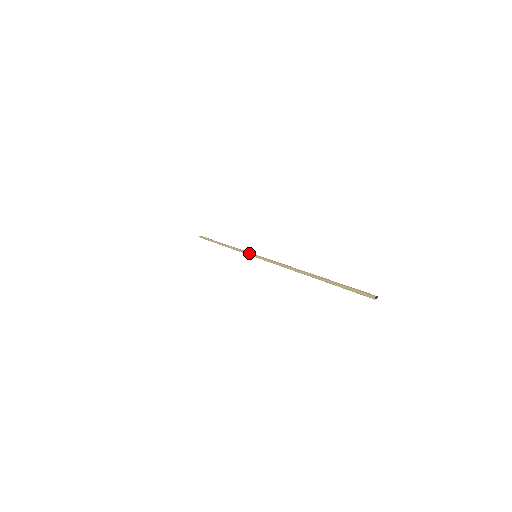
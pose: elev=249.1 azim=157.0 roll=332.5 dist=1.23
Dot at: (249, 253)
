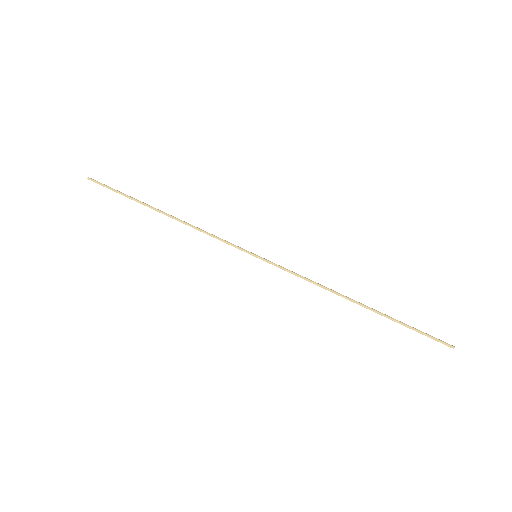
Dot at: (242, 248)
